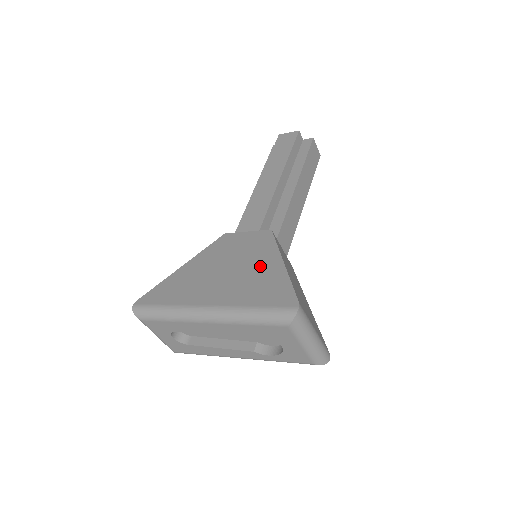
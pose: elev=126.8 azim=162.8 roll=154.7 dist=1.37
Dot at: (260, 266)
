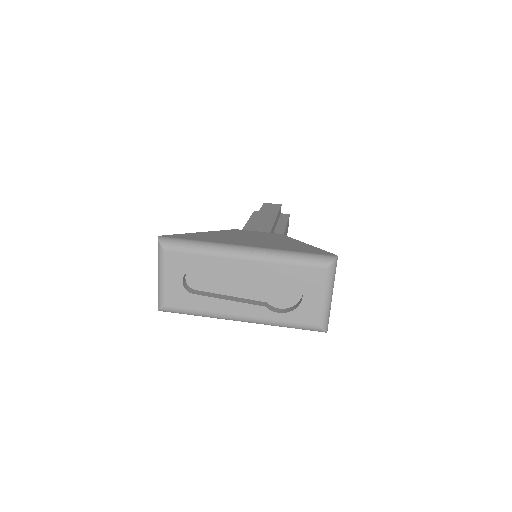
Dot at: (286, 241)
